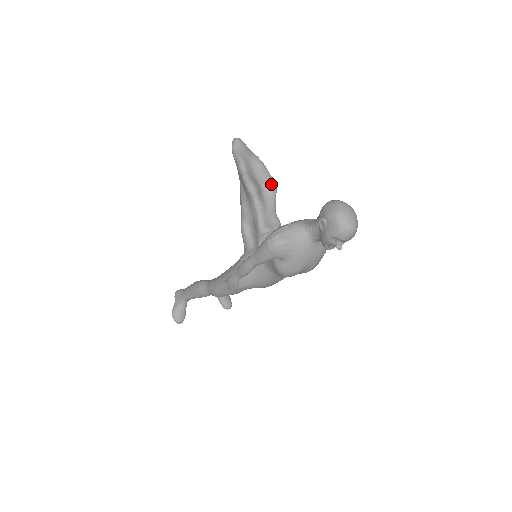
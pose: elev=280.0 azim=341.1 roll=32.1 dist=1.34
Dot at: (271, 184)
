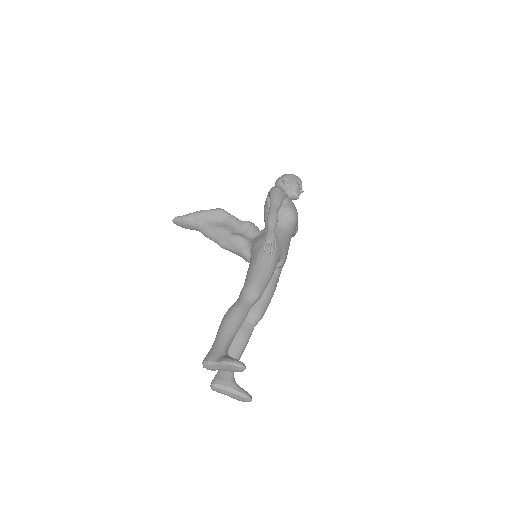
Dot at: occluded
